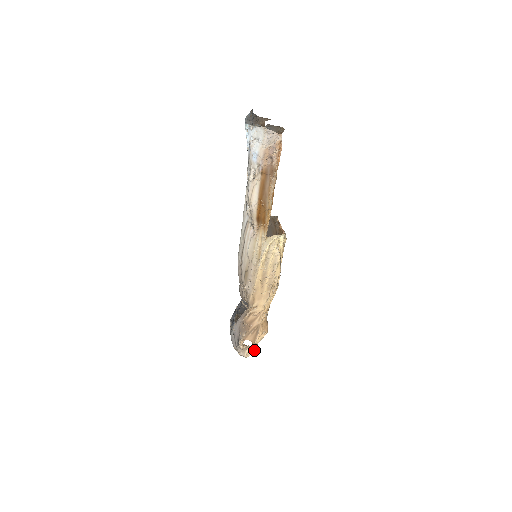
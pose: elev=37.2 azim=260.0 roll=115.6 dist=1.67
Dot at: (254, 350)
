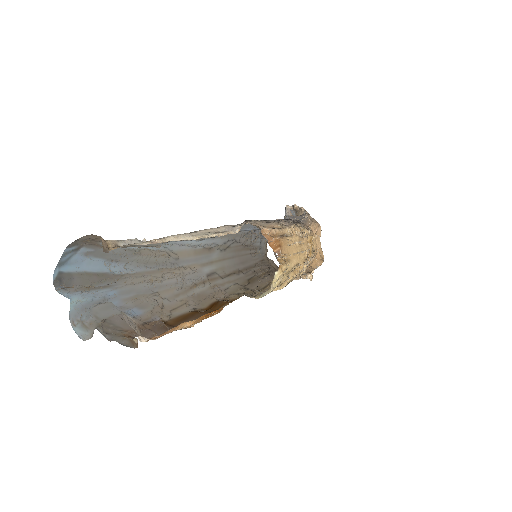
Dot at: (310, 280)
